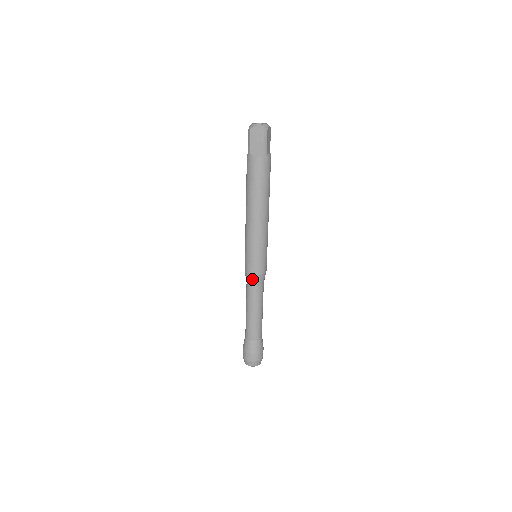
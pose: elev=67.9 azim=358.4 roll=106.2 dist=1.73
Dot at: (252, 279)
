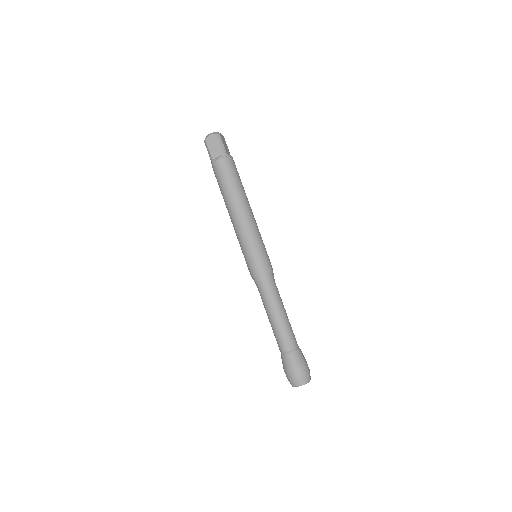
Dot at: (260, 277)
